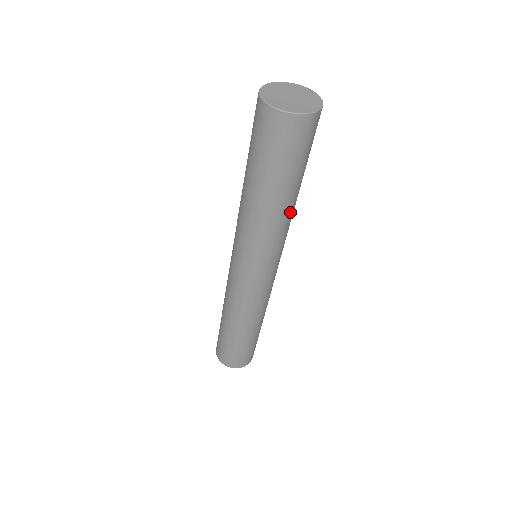
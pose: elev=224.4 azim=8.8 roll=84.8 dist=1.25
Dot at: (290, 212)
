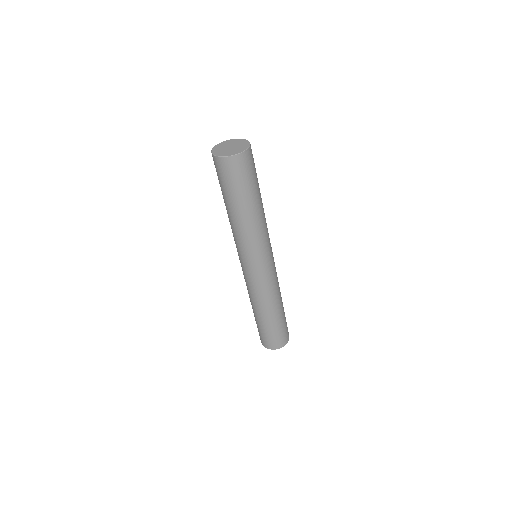
Dot at: occluded
